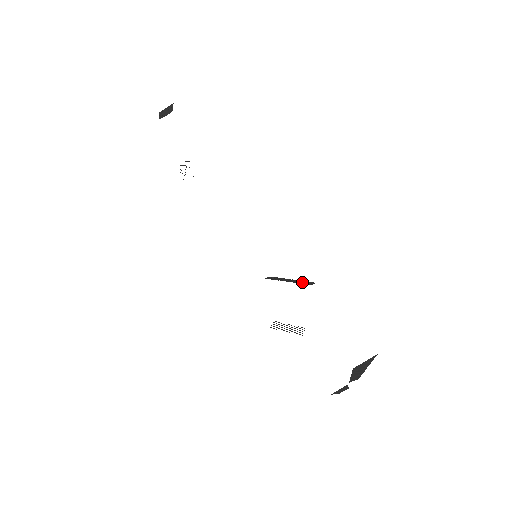
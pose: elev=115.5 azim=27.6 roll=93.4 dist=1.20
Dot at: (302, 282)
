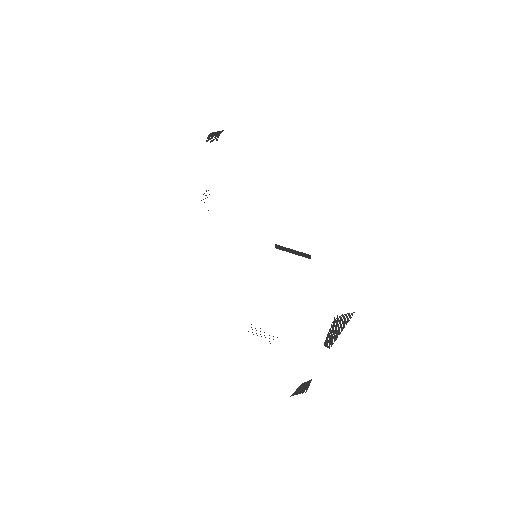
Dot at: (303, 254)
